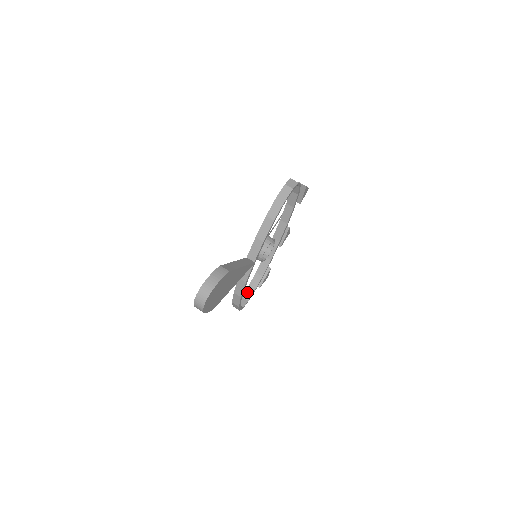
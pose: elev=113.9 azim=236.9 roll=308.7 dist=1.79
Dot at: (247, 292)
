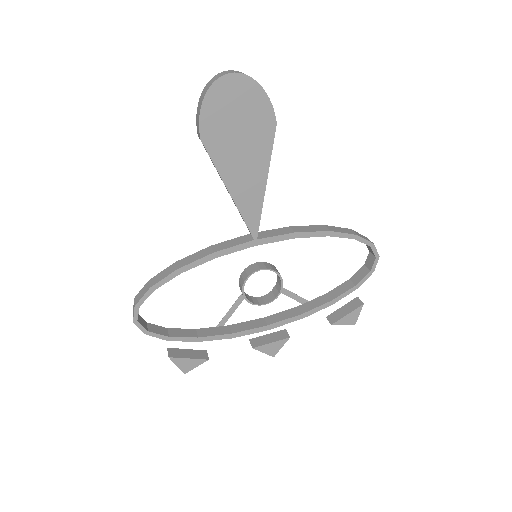
Dot at: (159, 328)
